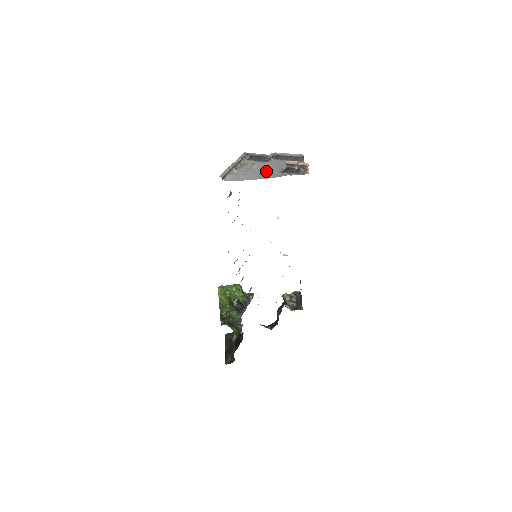
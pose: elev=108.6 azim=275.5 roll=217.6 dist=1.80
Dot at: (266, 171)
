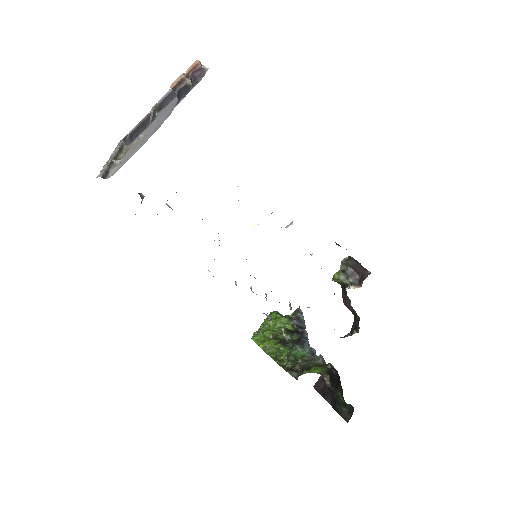
Dot at: (157, 124)
